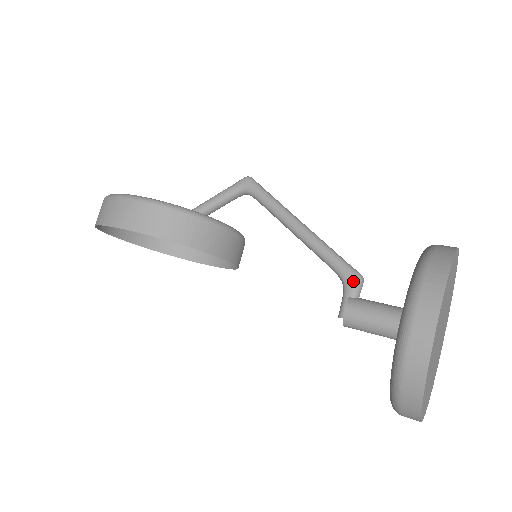
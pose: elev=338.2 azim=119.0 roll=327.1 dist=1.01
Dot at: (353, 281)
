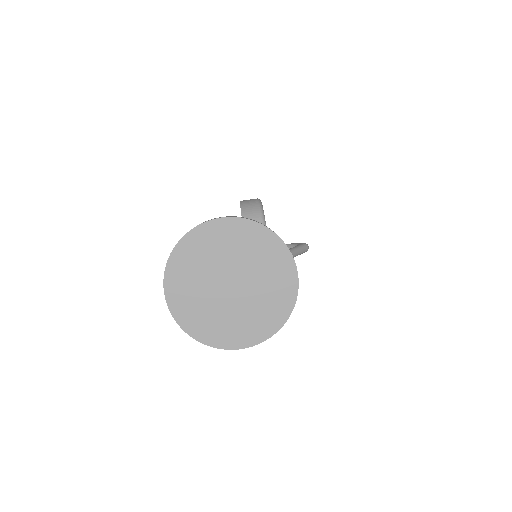
Dot at: occluded
